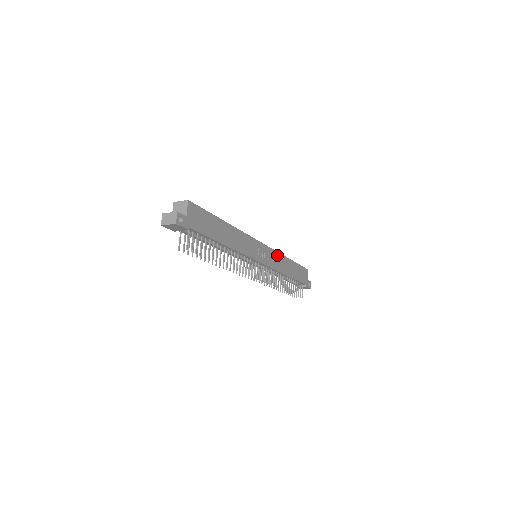
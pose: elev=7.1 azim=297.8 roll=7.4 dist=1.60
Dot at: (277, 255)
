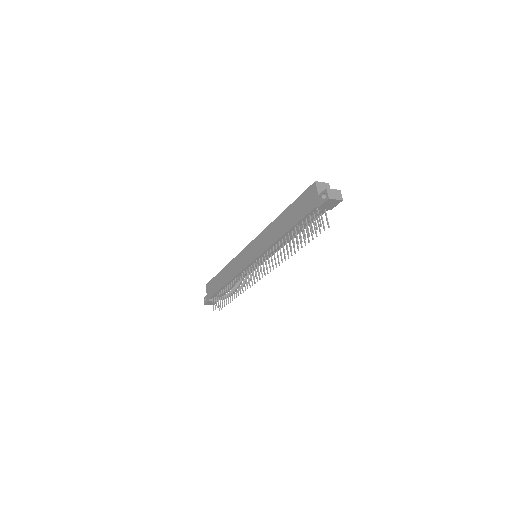
Dot at: occluded
